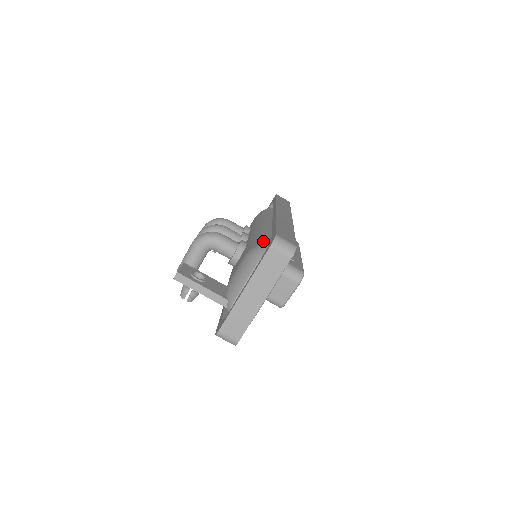
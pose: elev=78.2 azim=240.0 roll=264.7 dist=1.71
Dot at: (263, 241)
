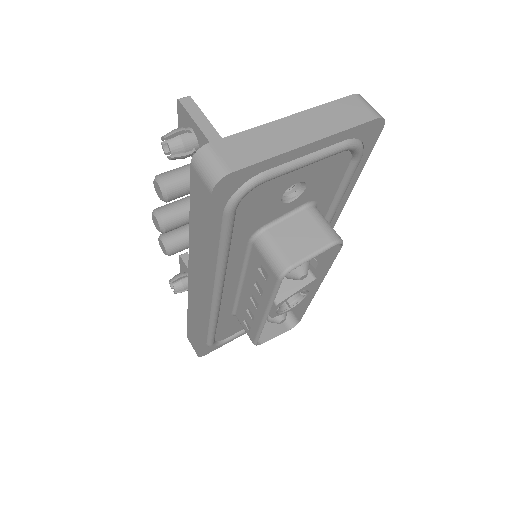
Dot at: occluded
